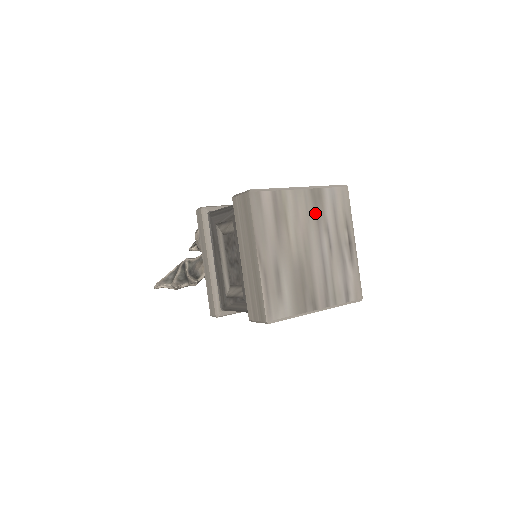
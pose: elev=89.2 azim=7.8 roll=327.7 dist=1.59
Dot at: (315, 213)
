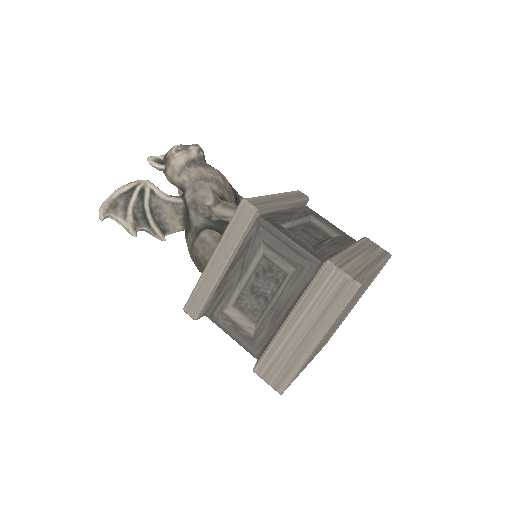
Dot at: occluded
